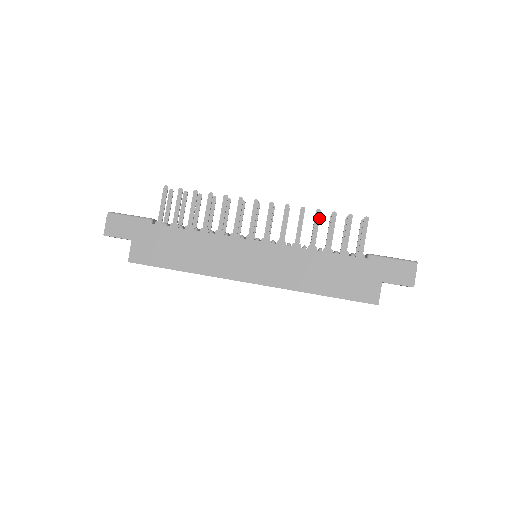
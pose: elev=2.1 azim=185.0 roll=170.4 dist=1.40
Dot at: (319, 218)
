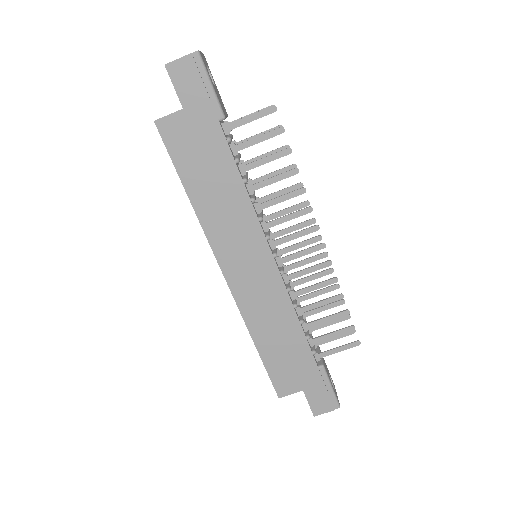
Dot at: (334, 301)
